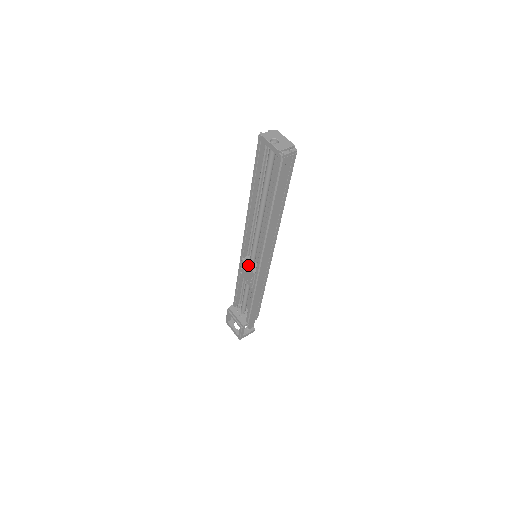
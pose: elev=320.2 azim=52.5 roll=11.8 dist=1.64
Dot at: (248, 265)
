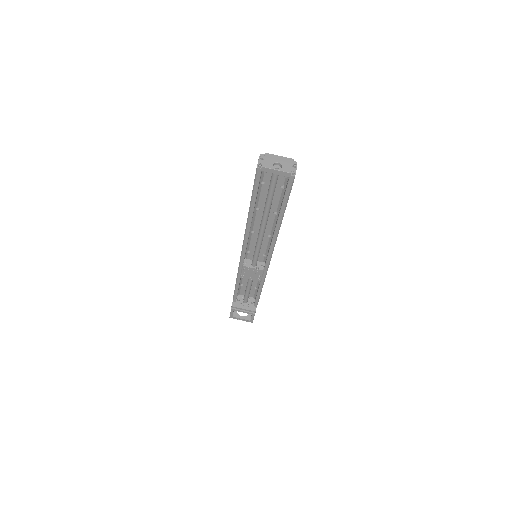
Dot at: (252, 267)
